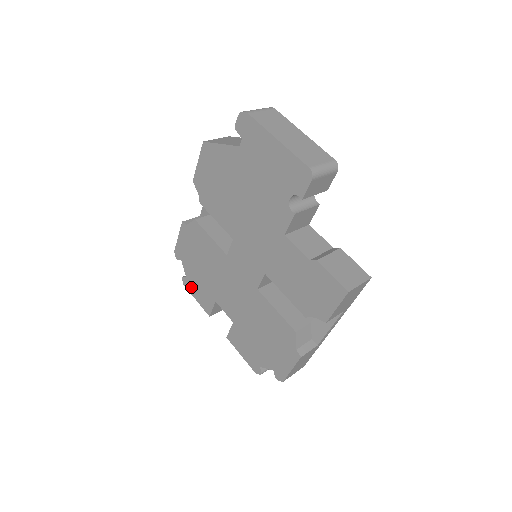
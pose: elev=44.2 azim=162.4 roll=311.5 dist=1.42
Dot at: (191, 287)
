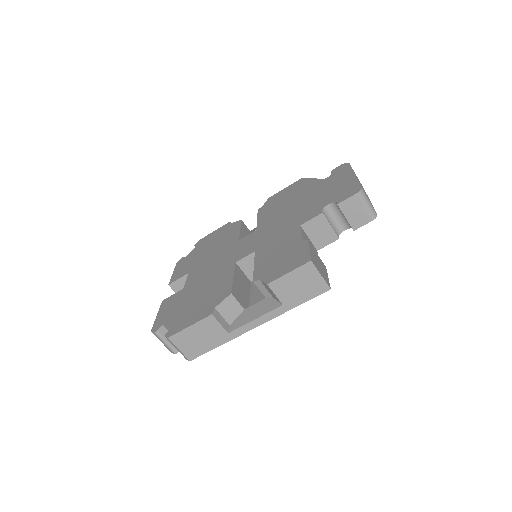
Dot at: (181, 263)
